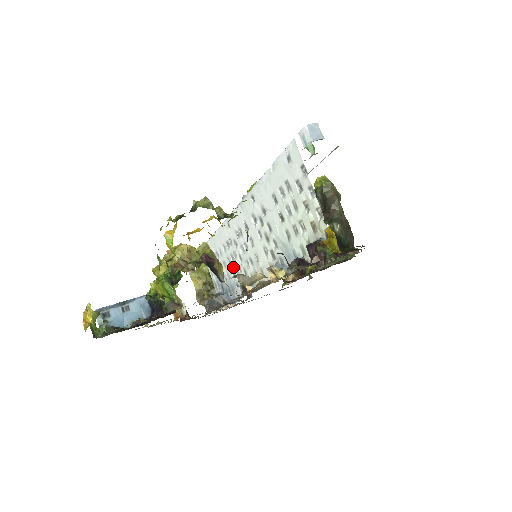
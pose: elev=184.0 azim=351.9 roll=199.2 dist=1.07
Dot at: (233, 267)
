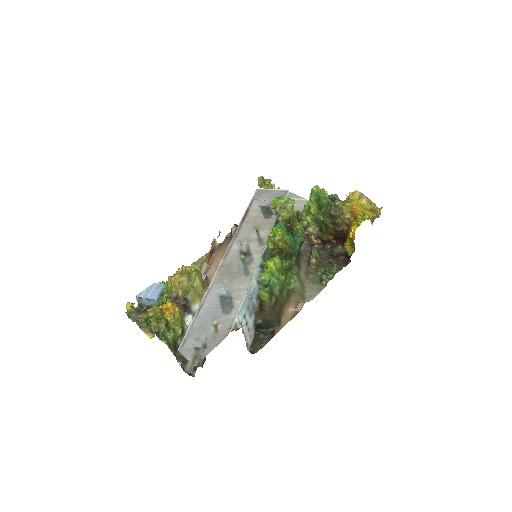
Dot at: occluded
